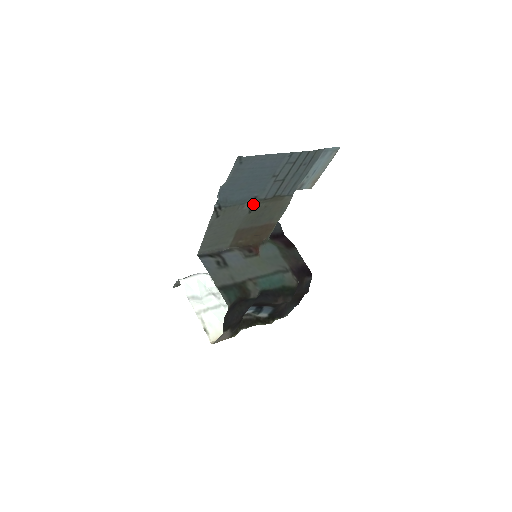
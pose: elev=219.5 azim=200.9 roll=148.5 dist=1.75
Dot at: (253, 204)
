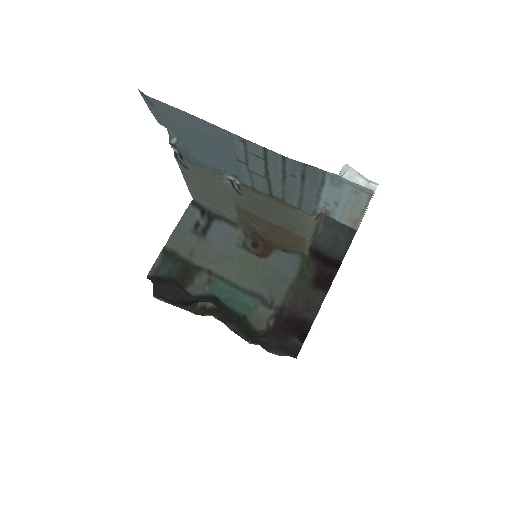
Dot at: (239, 184)
